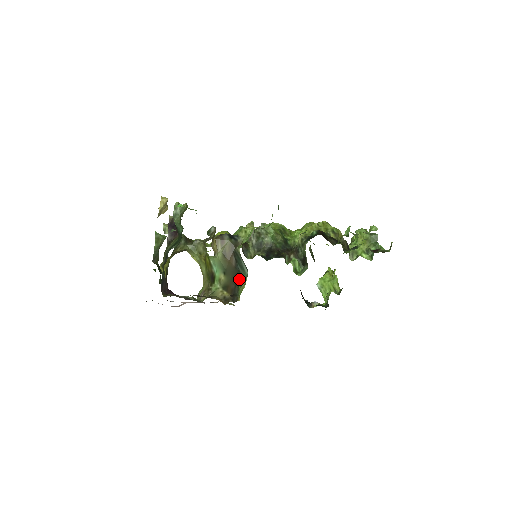
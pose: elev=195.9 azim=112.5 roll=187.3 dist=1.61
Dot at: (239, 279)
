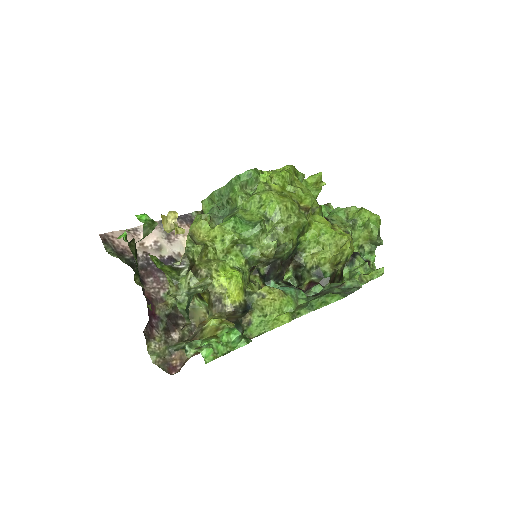
Dot at: occluded
